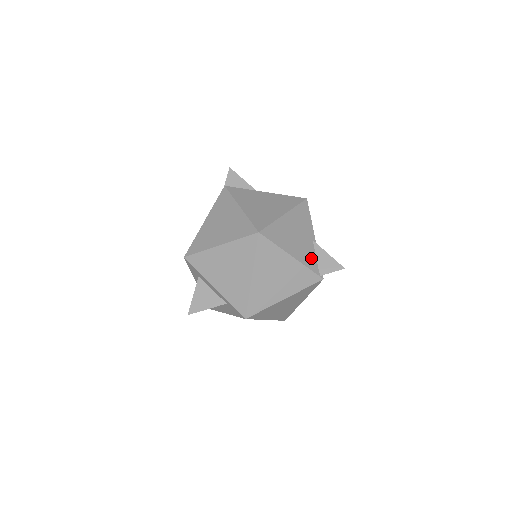
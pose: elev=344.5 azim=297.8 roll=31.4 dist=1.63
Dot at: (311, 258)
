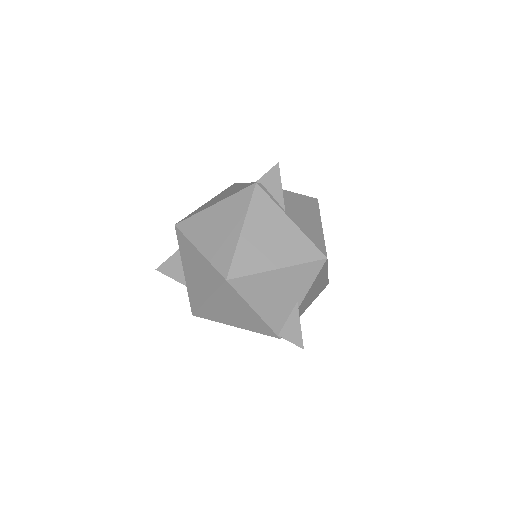
Dot at: (280, 317)
